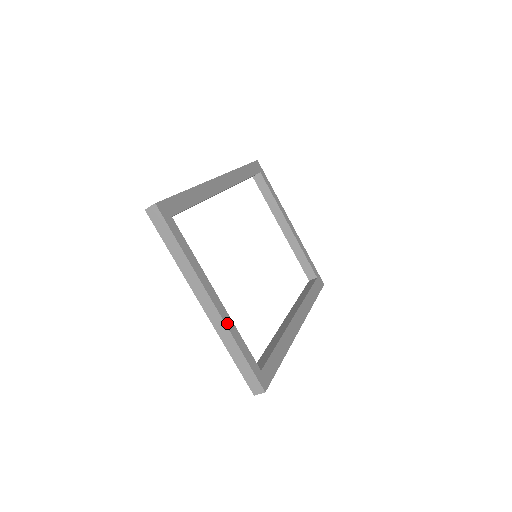
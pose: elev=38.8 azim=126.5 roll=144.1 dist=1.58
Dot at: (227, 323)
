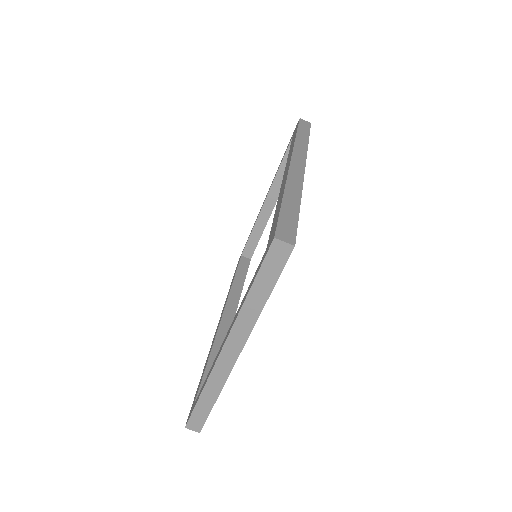
Dot at: (229, 374)
